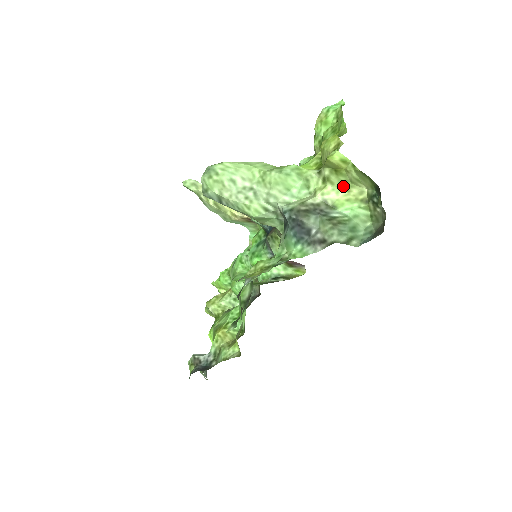
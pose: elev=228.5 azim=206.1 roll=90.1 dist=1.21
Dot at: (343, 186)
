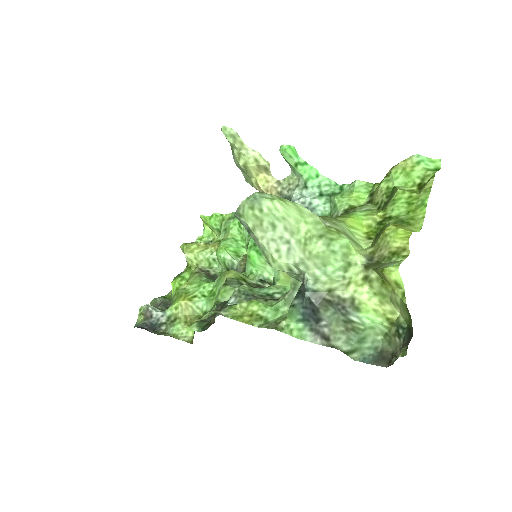
Dot at: (380, 296)
